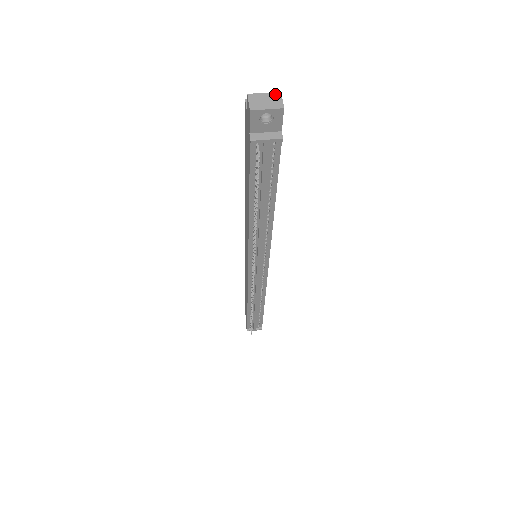
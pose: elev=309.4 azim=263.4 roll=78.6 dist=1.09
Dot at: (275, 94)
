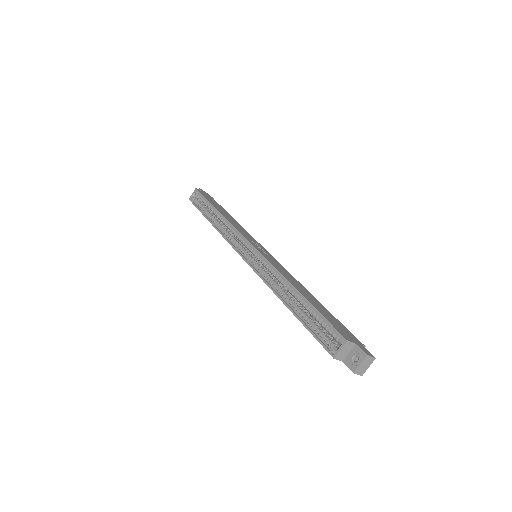
Dot at: (366, 359)
